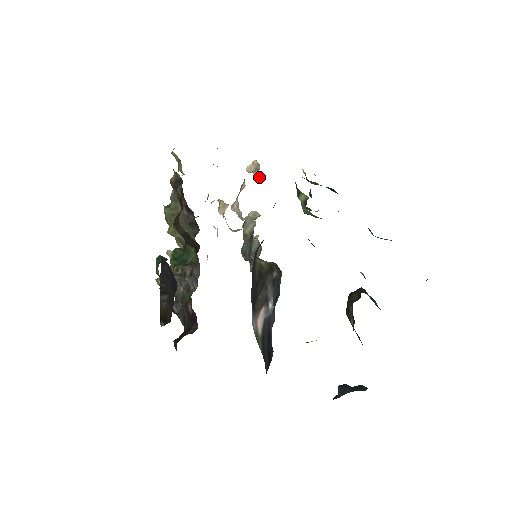
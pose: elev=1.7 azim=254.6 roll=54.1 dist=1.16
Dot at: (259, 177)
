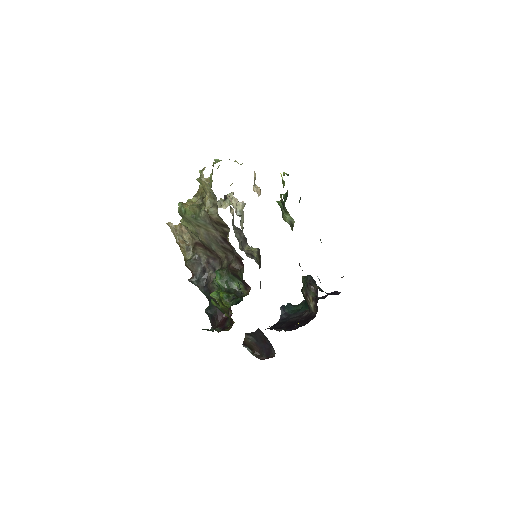
Dot at: occluded
